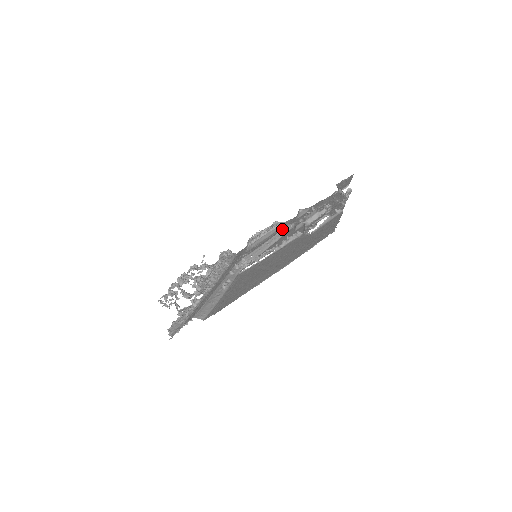
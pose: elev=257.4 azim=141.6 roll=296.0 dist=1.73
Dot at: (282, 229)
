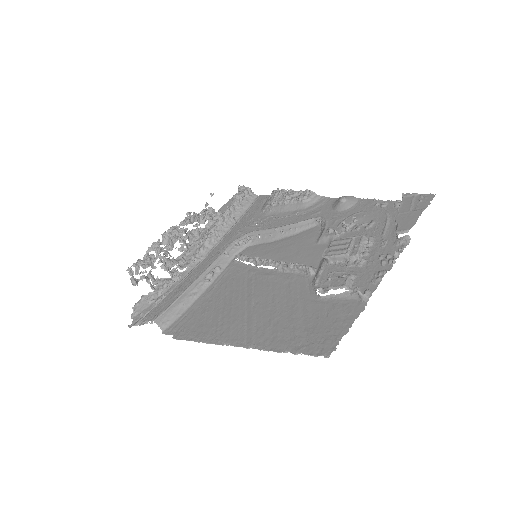
Dot at: (309, 216)
